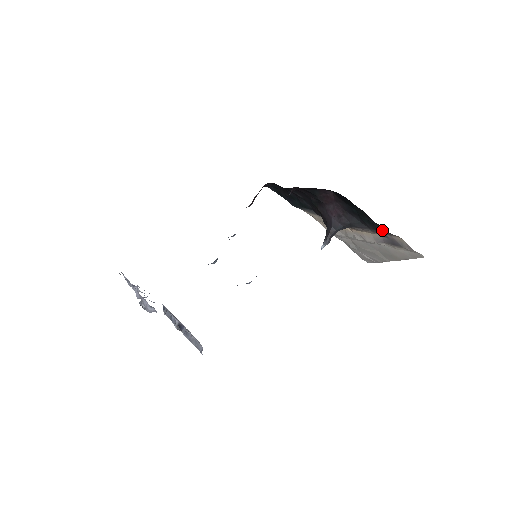
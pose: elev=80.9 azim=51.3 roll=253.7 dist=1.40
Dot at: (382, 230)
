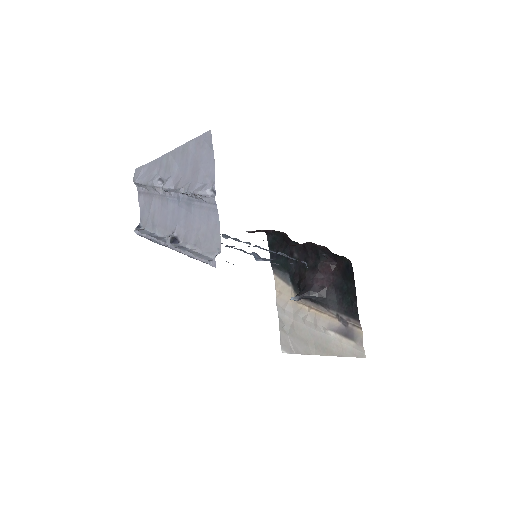
Dot at: (354, 315)
